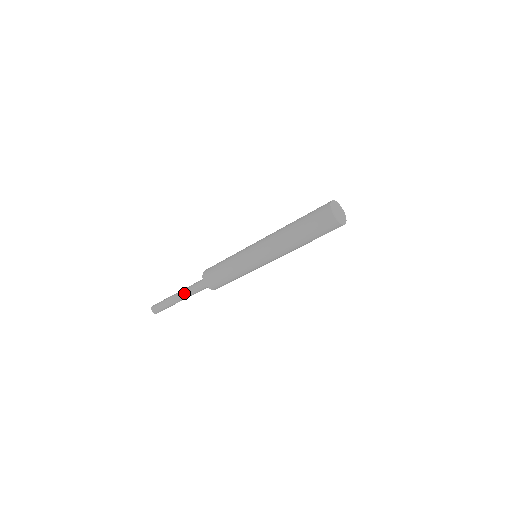
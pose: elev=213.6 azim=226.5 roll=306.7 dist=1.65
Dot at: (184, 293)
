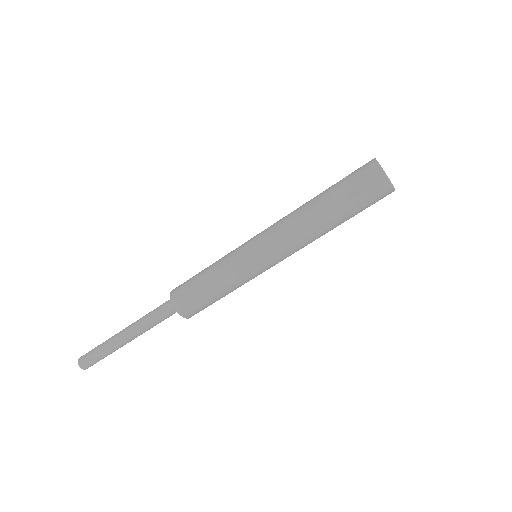
Dot at: (136, 321)
